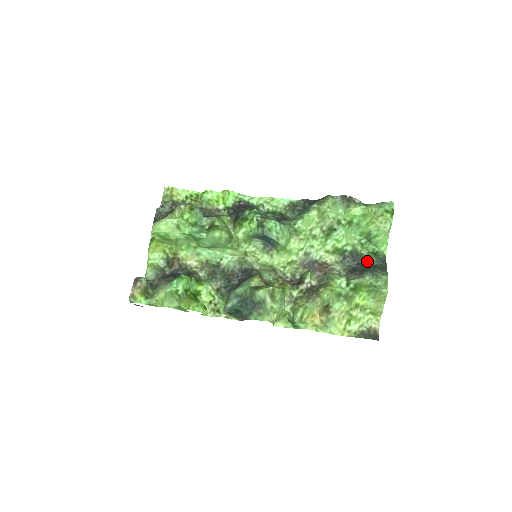
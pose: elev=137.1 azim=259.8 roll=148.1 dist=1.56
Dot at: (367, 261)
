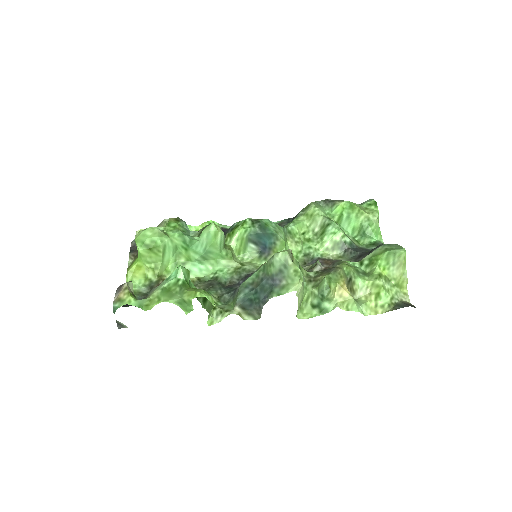
Dot at: (369, 250)
